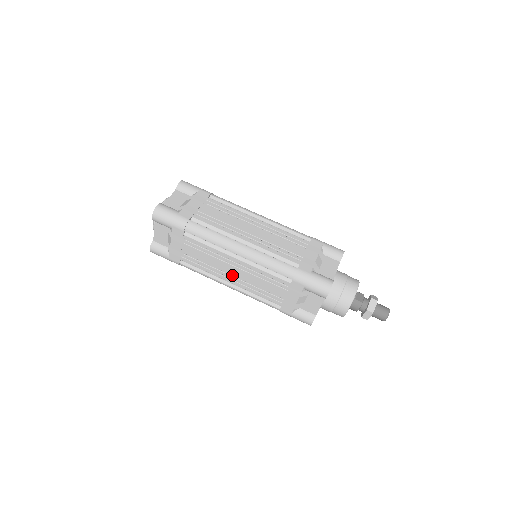
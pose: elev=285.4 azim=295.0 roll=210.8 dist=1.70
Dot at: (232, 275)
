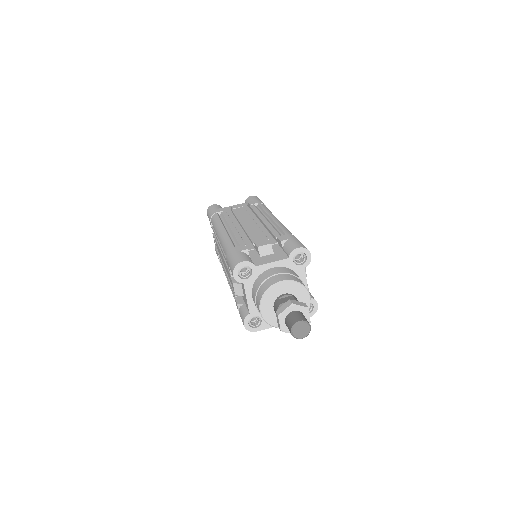
Dot at: (224, 266)
